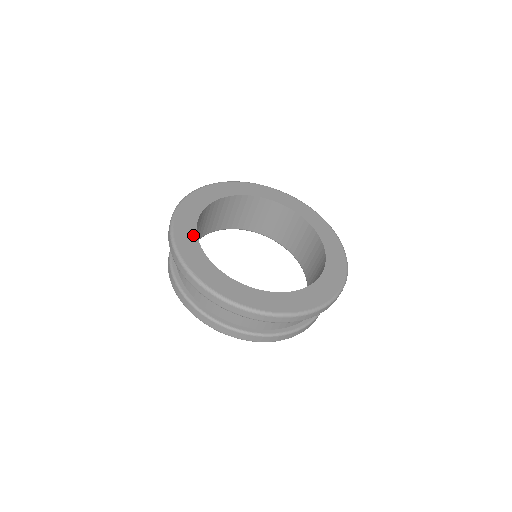
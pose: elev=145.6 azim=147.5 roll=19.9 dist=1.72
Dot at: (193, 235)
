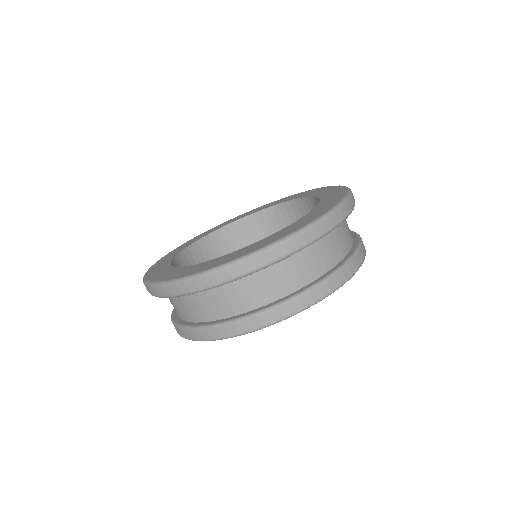
Dot at: (168, 261)
